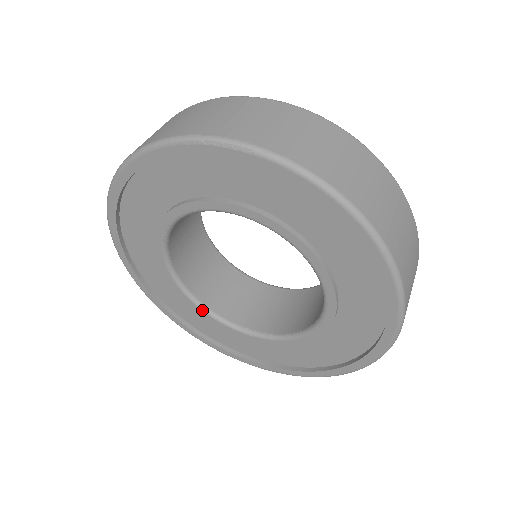
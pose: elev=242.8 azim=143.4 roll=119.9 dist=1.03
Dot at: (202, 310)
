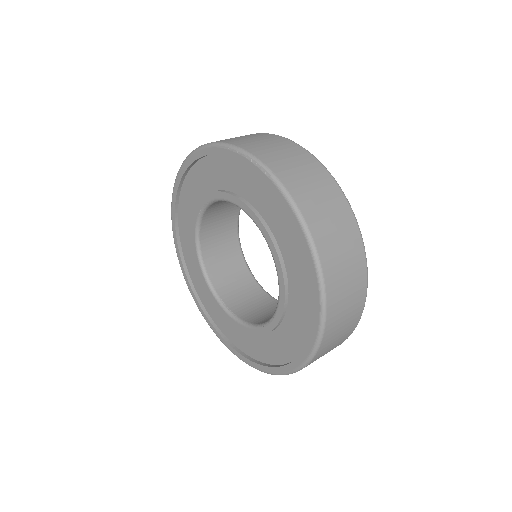
Dot at: (203, 275)
